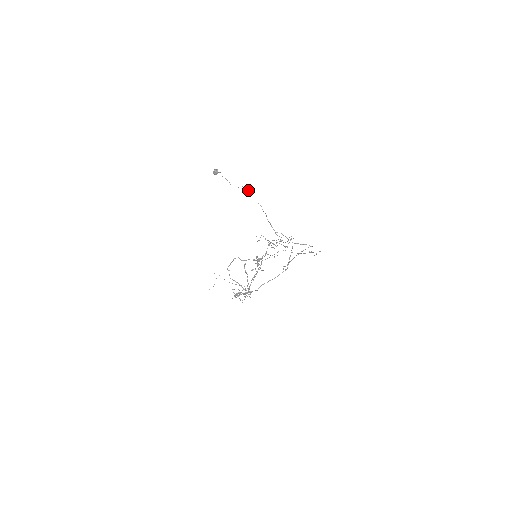
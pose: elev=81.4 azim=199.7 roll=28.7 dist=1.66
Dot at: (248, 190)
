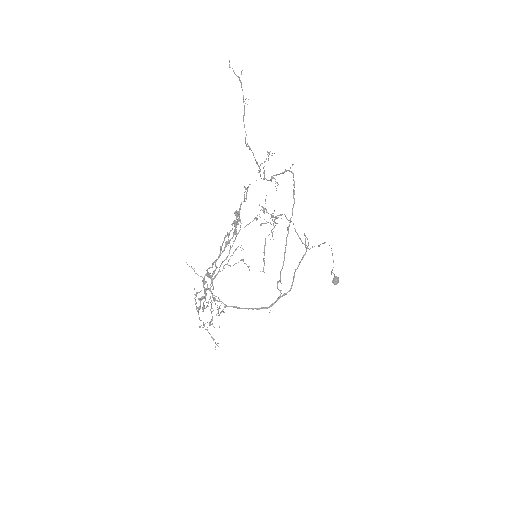
Dot at: occluded
